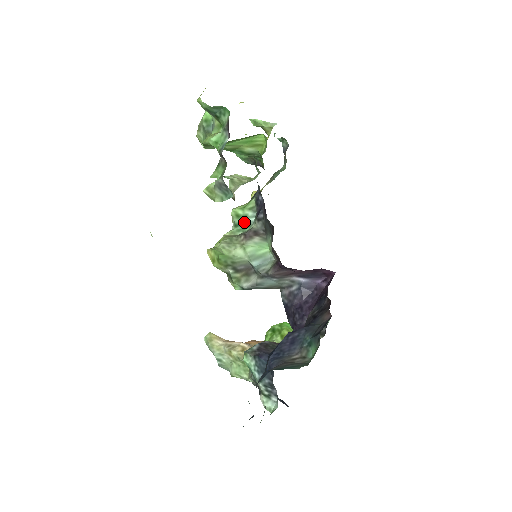
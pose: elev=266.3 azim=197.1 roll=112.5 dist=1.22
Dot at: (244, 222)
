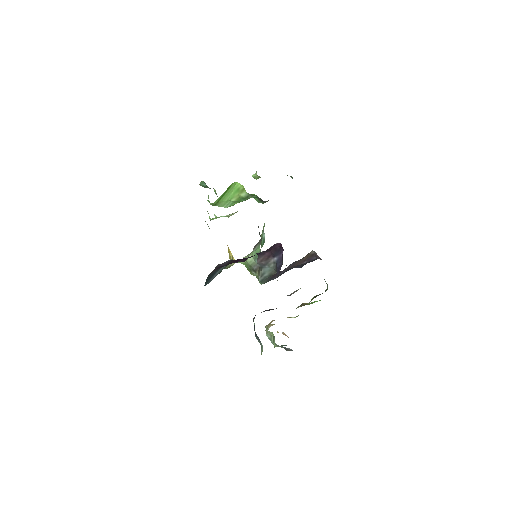
Dot at: (262, 240)
